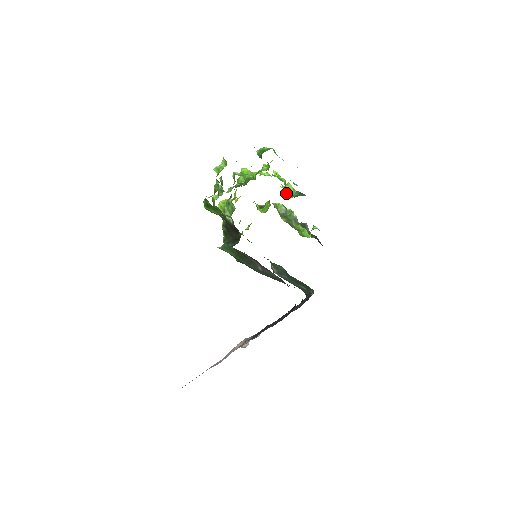
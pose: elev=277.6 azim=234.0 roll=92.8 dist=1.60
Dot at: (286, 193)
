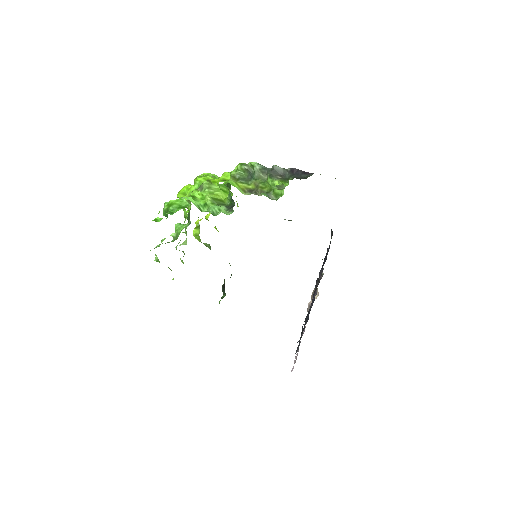
Dot at: (225, 191)
